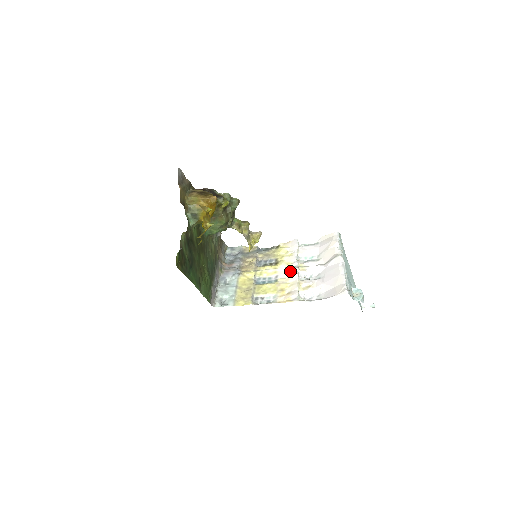
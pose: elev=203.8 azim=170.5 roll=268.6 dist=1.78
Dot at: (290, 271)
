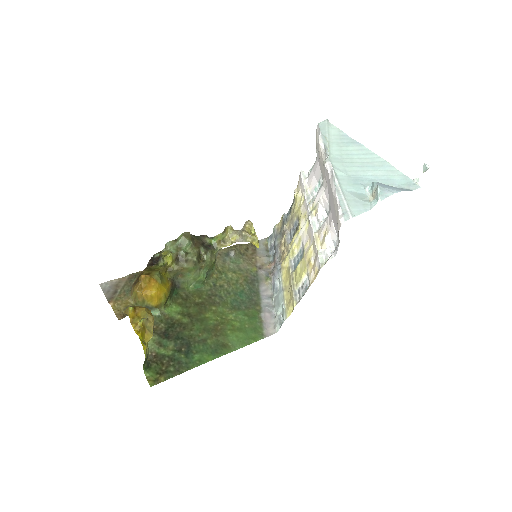
Dot at: (308, 226)
